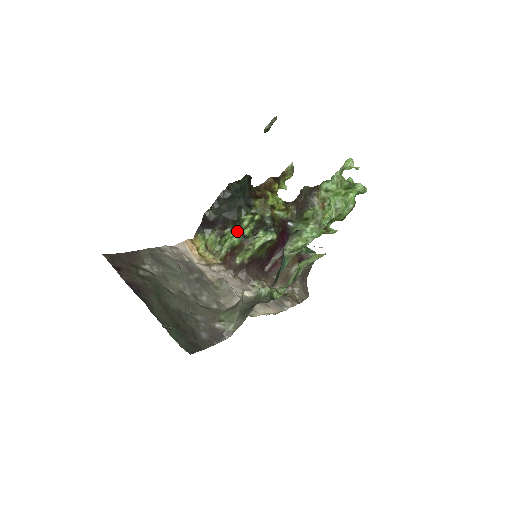
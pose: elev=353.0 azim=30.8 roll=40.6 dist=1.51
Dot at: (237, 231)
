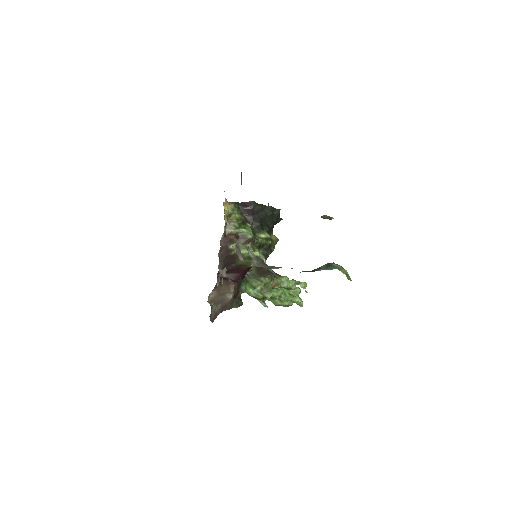
Dot at: (254, 233)
